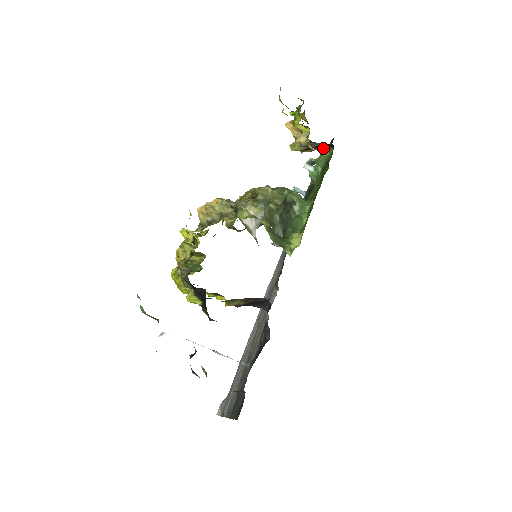
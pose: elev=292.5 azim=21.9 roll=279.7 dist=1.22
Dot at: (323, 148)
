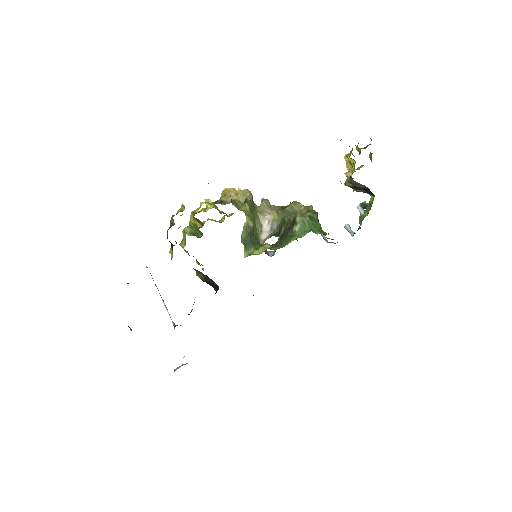
Dot at: (368, 193)
